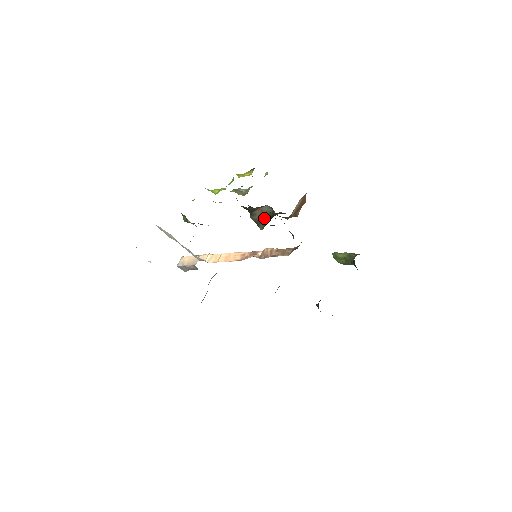
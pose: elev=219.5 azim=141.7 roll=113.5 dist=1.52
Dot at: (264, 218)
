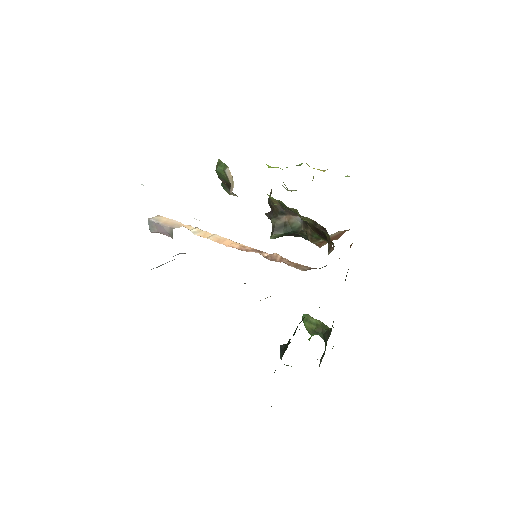
Dot at: (285, 228)
